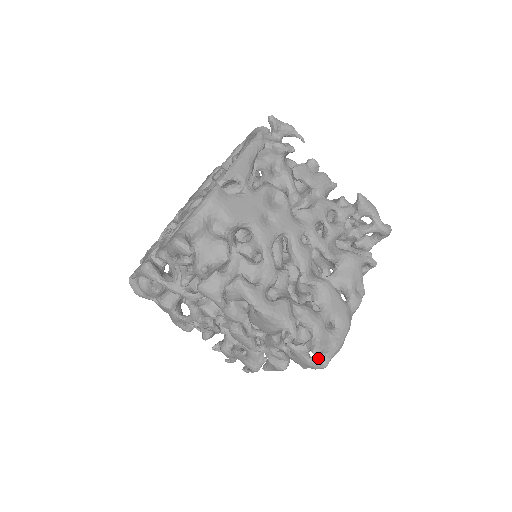
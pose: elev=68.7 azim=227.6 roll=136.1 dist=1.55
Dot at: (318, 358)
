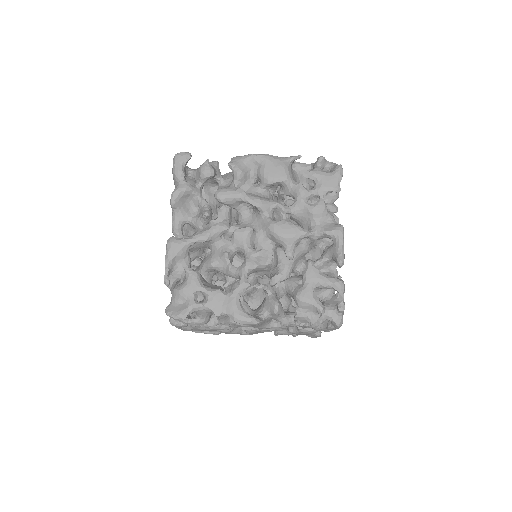
Dot at: (332, 170)
